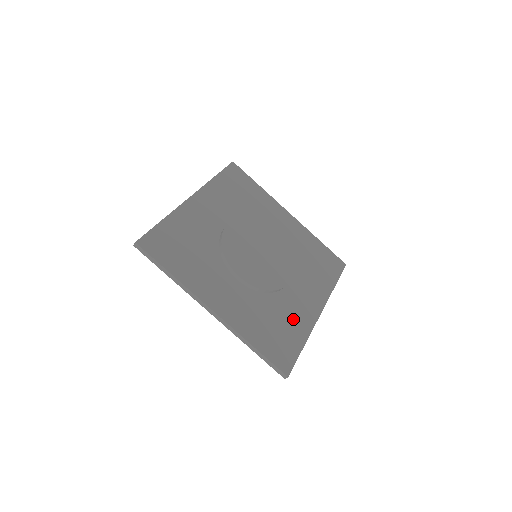
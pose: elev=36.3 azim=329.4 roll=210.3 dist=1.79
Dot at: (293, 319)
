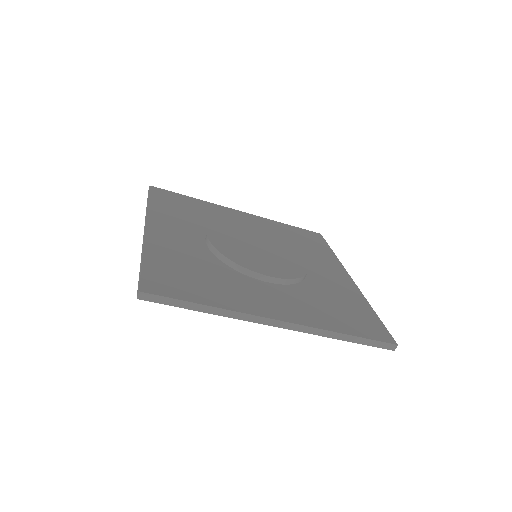
Dot at: (228, 290)
